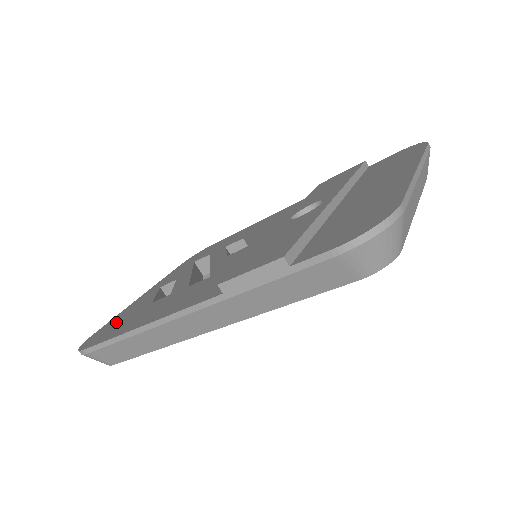
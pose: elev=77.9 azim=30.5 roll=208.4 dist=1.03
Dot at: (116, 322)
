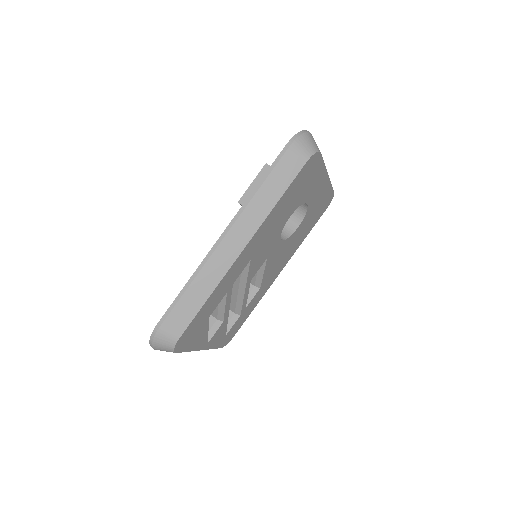
Dot at: occluded
